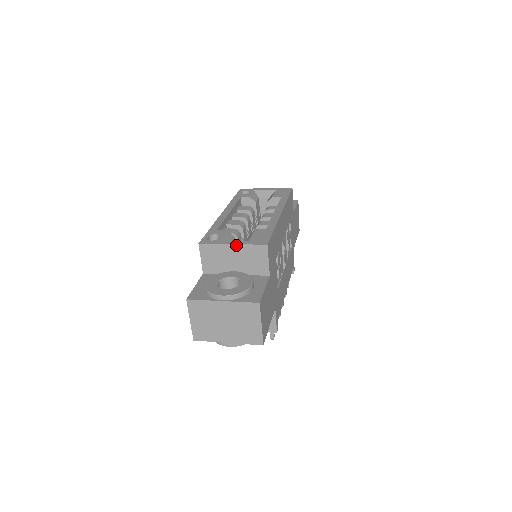
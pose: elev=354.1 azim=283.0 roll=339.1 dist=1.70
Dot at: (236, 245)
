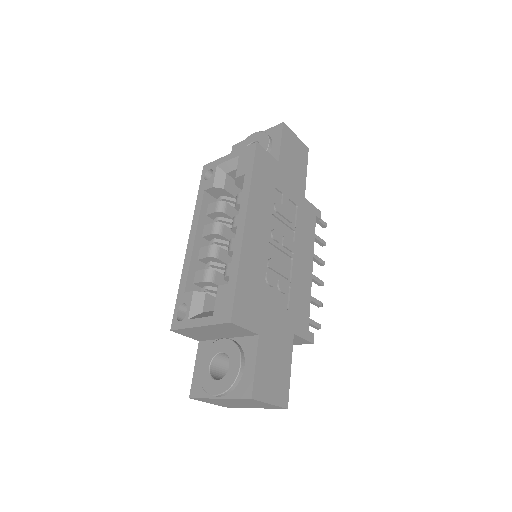
Dot at: (203, 327)
